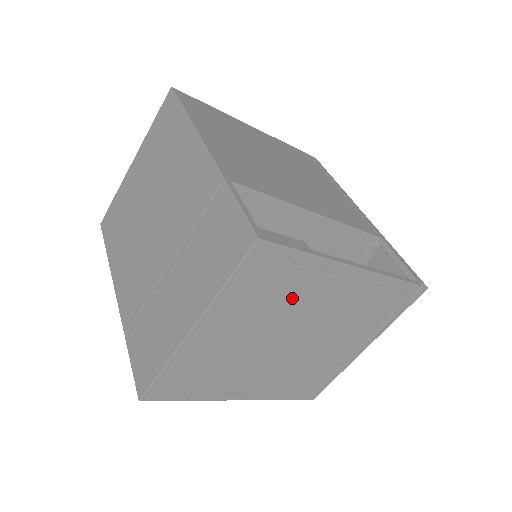
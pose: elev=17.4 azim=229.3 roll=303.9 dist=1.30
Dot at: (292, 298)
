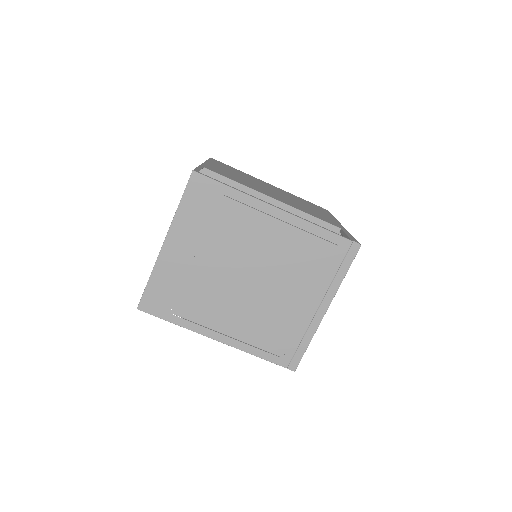
Dot at: (232, 228)
